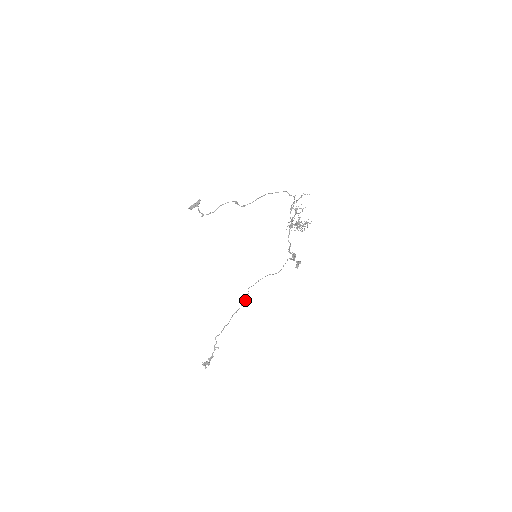
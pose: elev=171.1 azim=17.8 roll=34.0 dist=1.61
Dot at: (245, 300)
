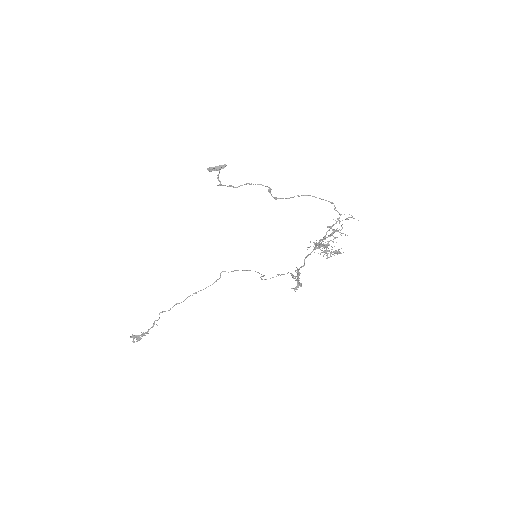
Dot at: (212, 284)
